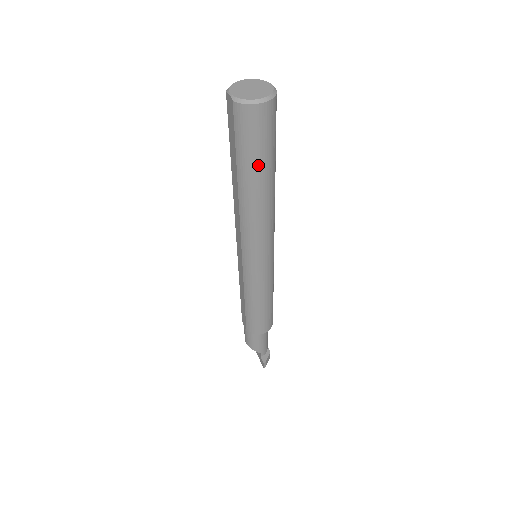
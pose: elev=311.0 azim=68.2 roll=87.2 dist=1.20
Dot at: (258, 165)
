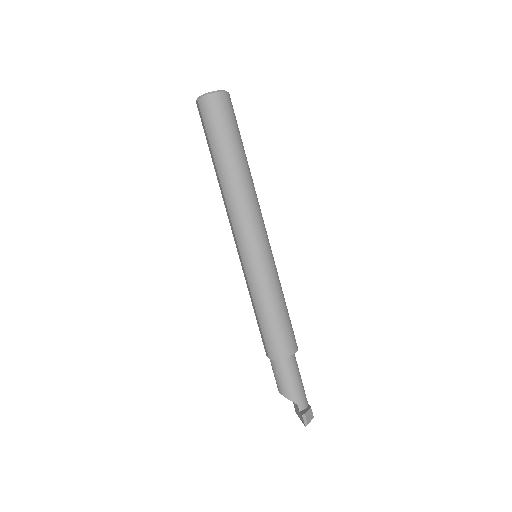
Dot at: (225, 143)
